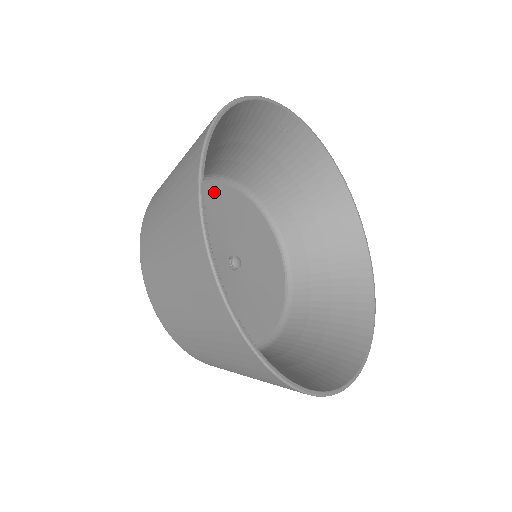
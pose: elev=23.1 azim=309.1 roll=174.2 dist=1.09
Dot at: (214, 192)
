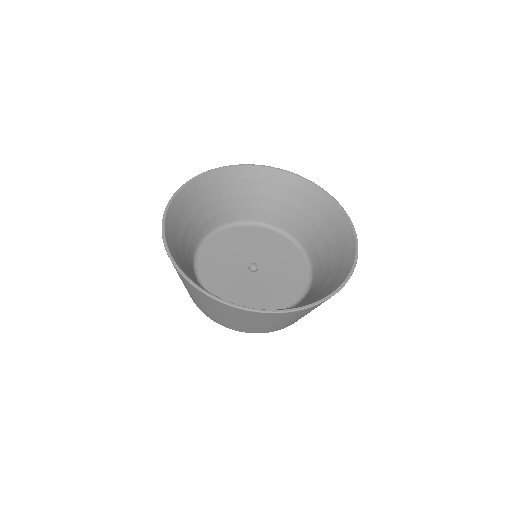
Dot at: (227, 234)
